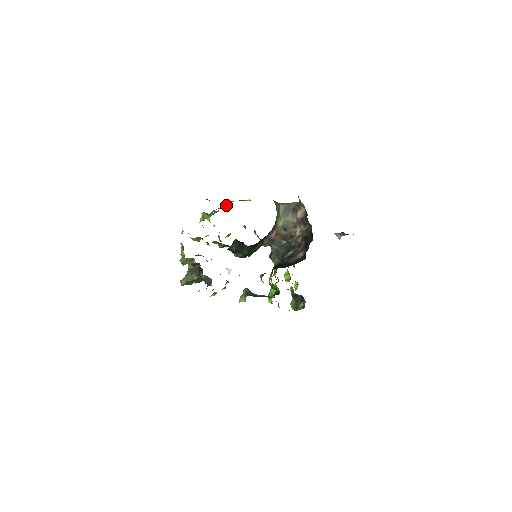
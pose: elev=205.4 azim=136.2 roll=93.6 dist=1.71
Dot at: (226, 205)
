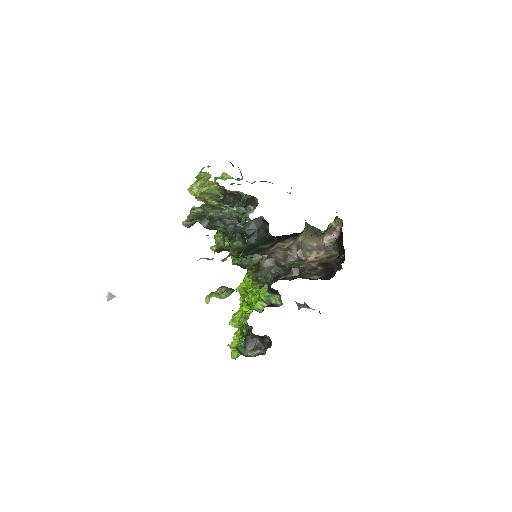
Dot at: (261, 181)
